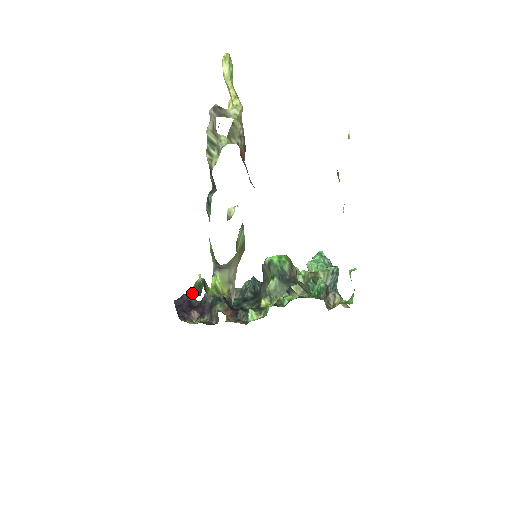
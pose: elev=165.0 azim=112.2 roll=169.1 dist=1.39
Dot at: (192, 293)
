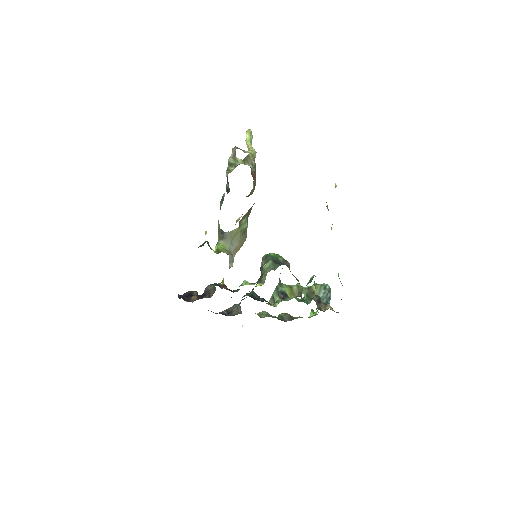
Dot at: occluded
